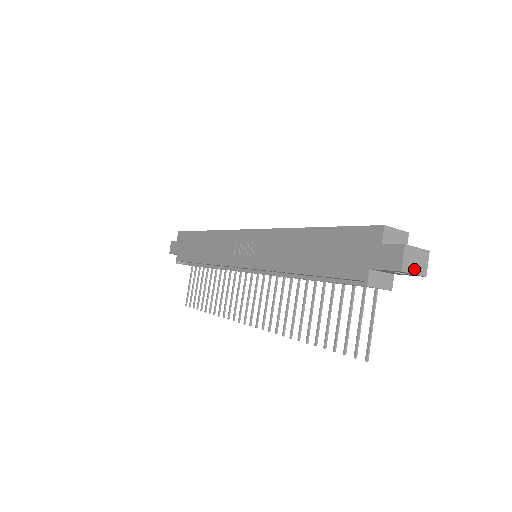
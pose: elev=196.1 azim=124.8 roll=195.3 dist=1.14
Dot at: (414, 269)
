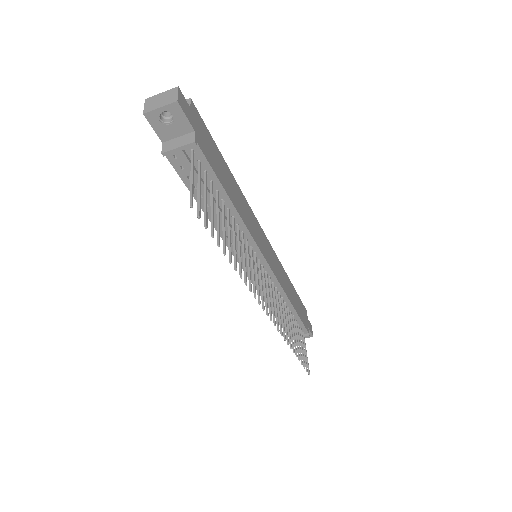
Dot at: (160, 105)
